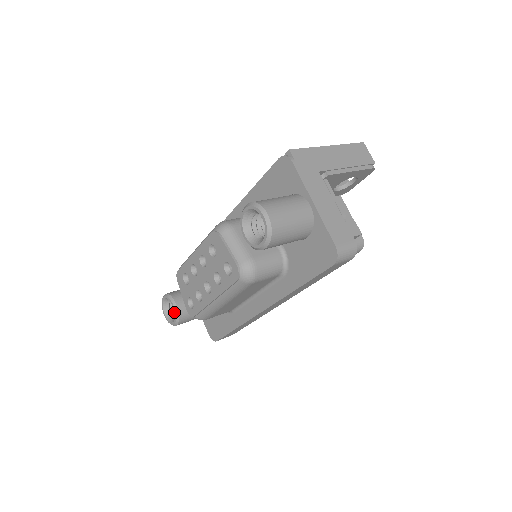
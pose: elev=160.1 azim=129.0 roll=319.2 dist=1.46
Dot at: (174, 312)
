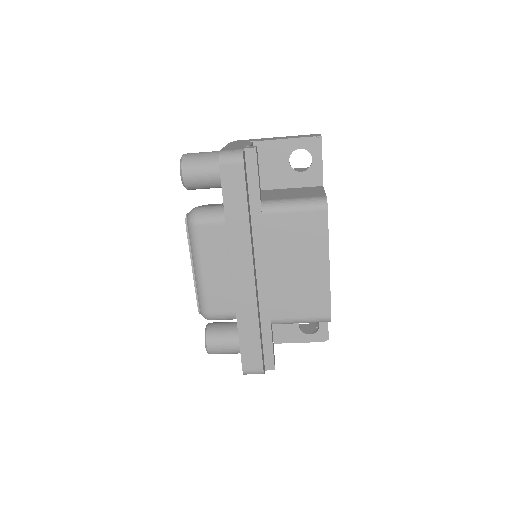
Dot at: occluded
